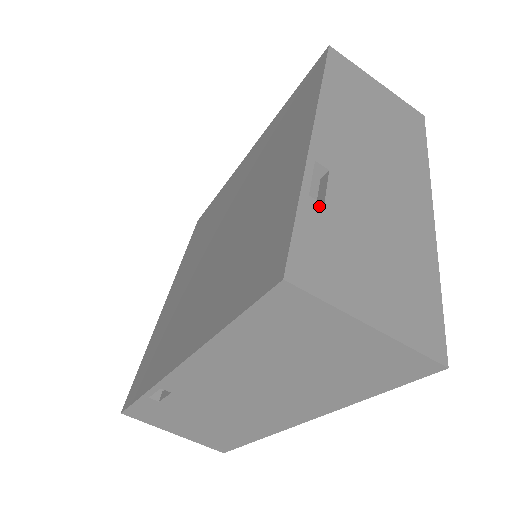
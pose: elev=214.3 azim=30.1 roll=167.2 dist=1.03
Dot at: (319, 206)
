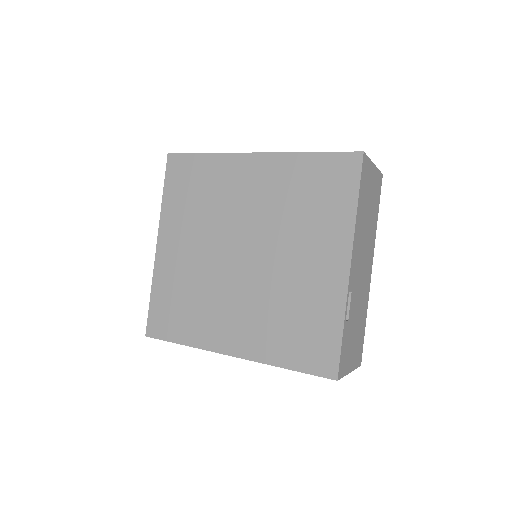
Dot at: (347, 324)
